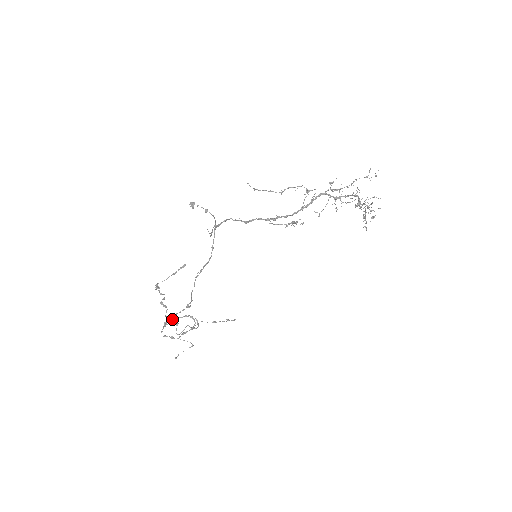
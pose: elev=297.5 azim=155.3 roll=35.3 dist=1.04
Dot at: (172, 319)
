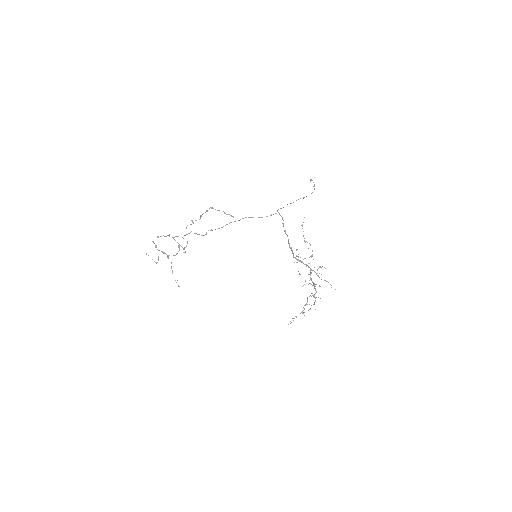
Dot at: occluded
